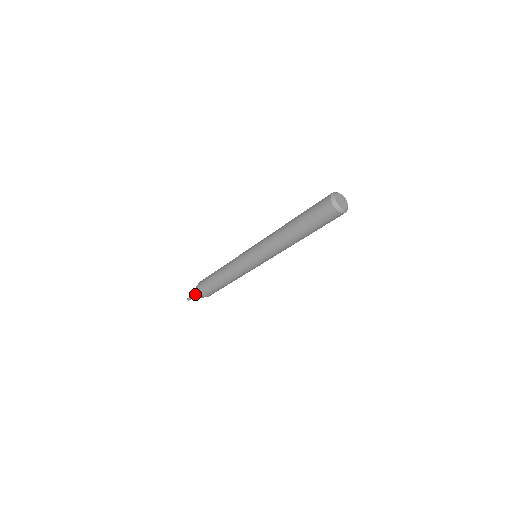
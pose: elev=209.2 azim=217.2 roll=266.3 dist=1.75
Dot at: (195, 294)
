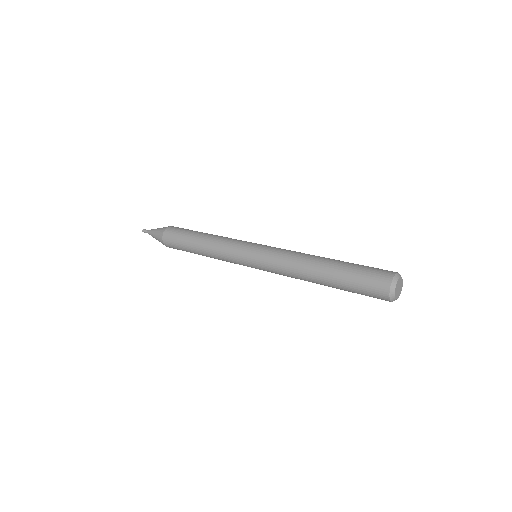
Dot at: (157, 239)
